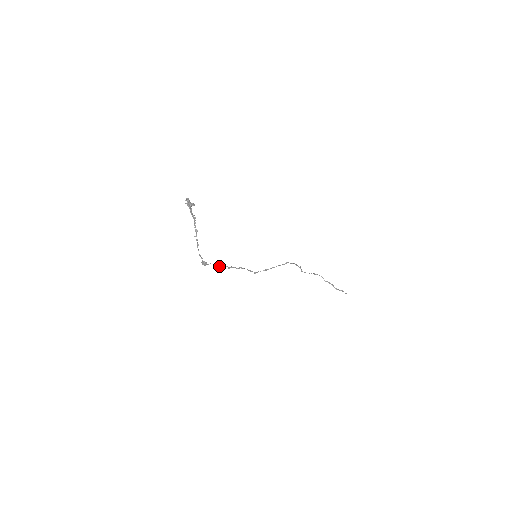
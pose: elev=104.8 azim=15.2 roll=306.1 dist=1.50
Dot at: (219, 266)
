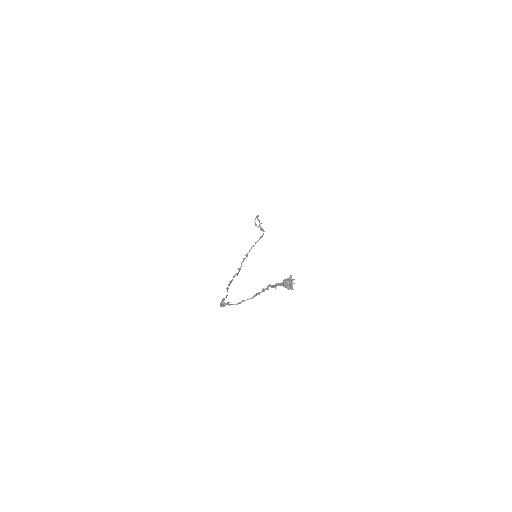
Dot at: (227, 290)
